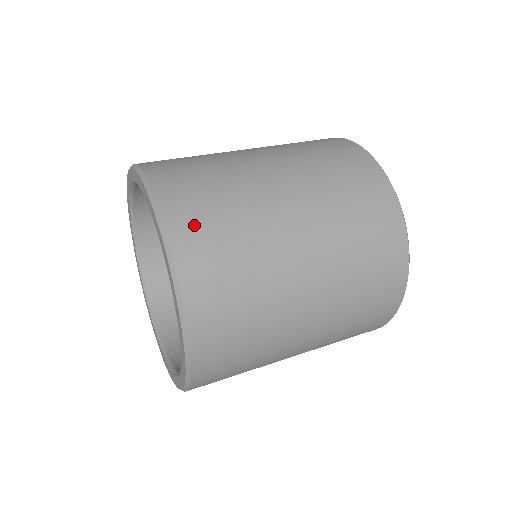
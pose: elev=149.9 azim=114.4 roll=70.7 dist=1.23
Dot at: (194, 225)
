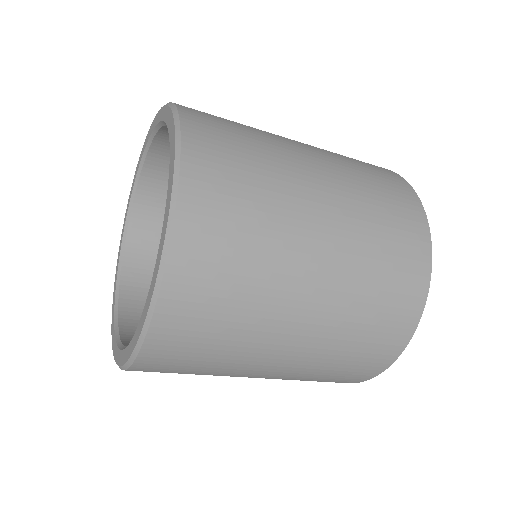
Dot at: (210, 124)
